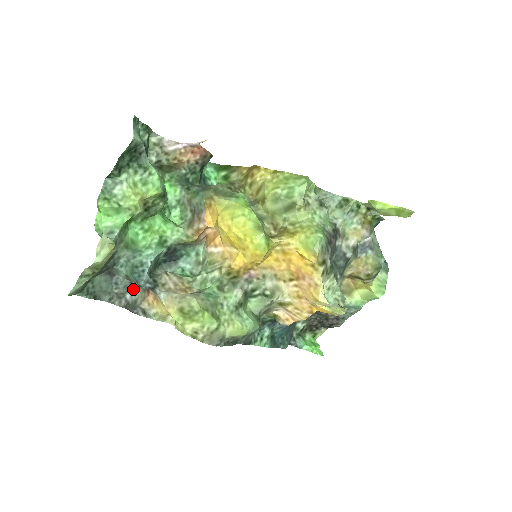
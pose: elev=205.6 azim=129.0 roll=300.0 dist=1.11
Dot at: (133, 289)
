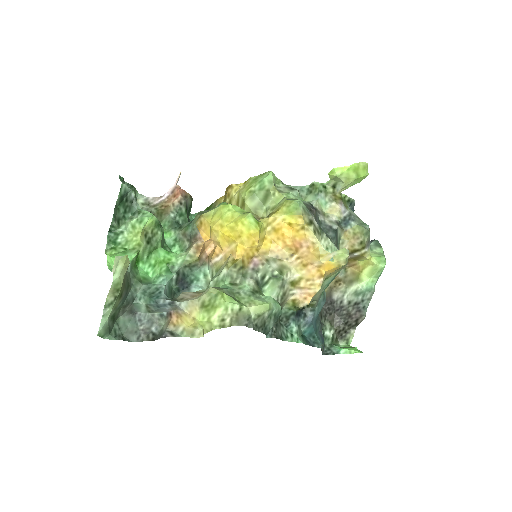
Dot at: (157, 321)
